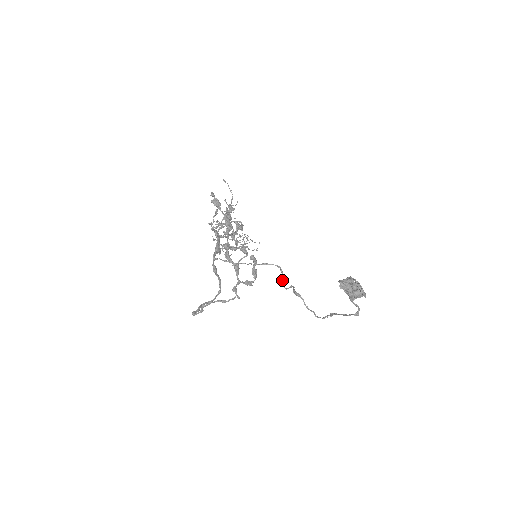
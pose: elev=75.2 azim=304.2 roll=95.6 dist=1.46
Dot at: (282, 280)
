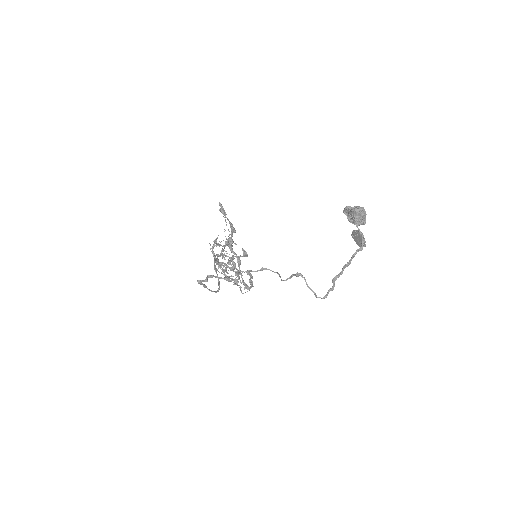
Dot at: occluded
